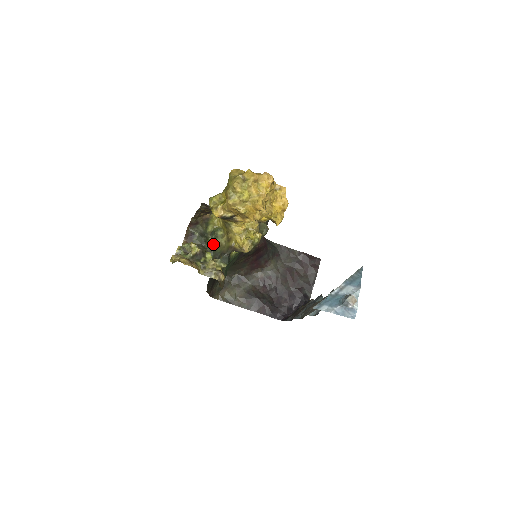
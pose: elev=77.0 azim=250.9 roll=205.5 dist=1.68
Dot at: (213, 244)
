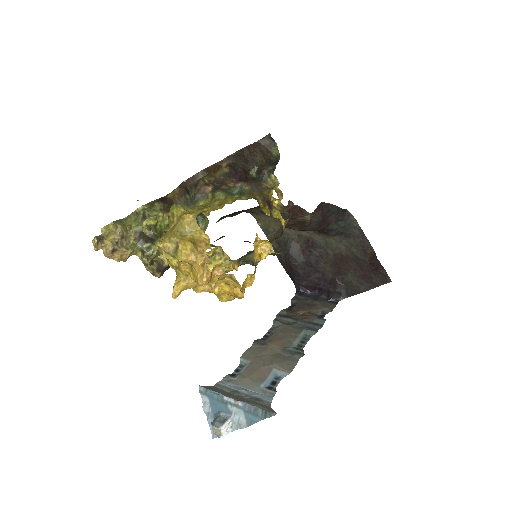
Dot at: occluded
